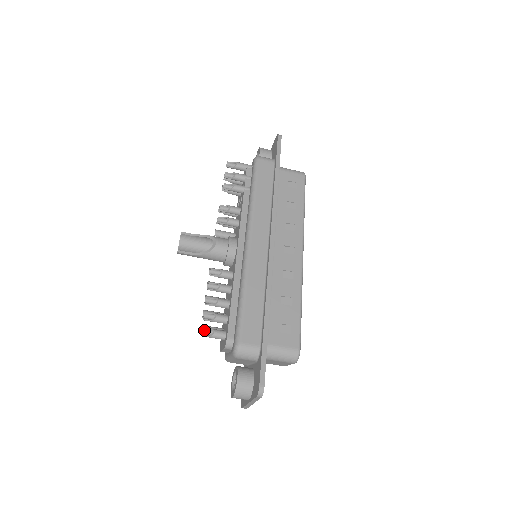
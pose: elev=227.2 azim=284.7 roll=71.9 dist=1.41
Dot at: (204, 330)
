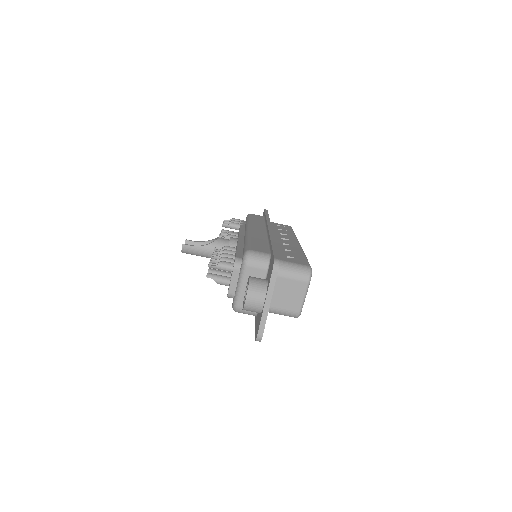
Dot at: (211, 264)
